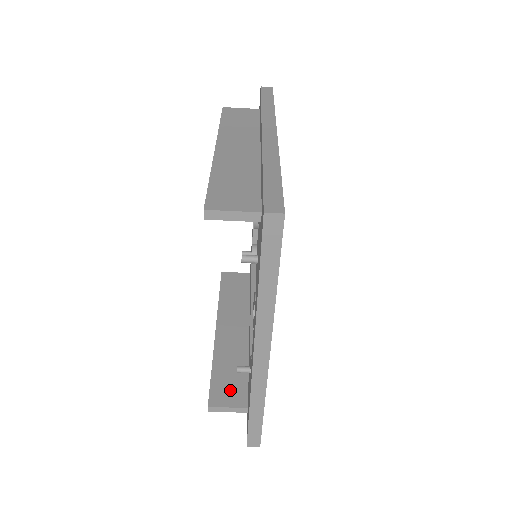
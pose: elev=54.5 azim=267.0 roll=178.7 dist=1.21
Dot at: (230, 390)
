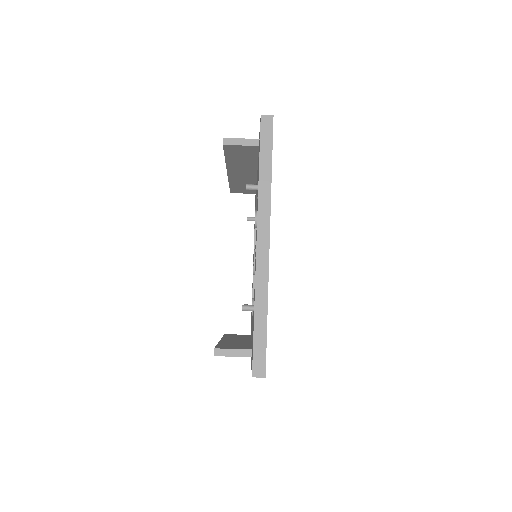
Dot at: (235, 347)
